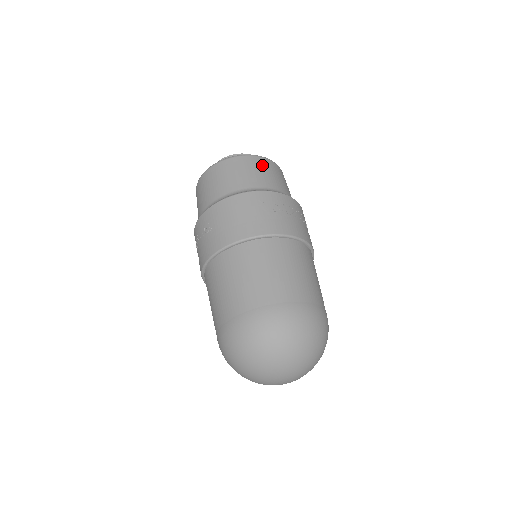
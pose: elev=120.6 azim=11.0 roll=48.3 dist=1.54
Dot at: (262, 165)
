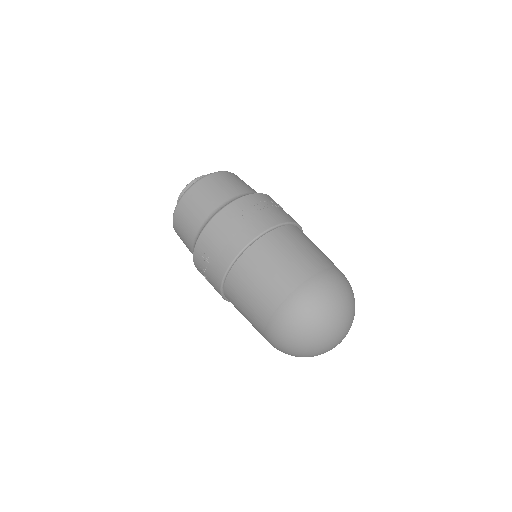
Dot at: (216, 181)
